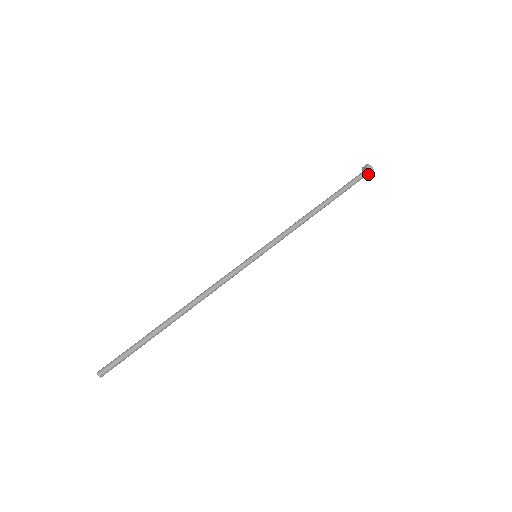
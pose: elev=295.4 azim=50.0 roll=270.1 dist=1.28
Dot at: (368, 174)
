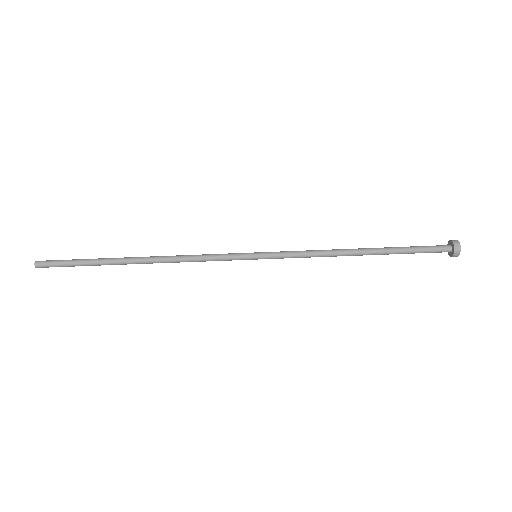
Dot at: (449, 250)
